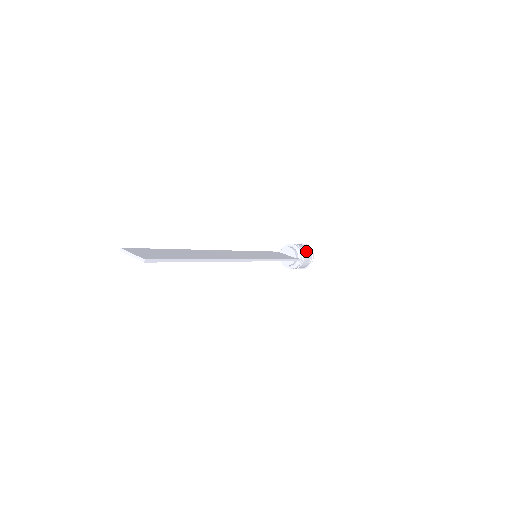
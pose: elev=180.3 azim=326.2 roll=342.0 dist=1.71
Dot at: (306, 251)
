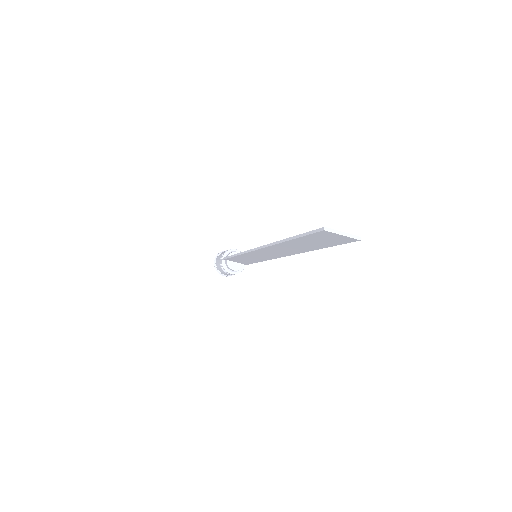
Dot at: occluded
